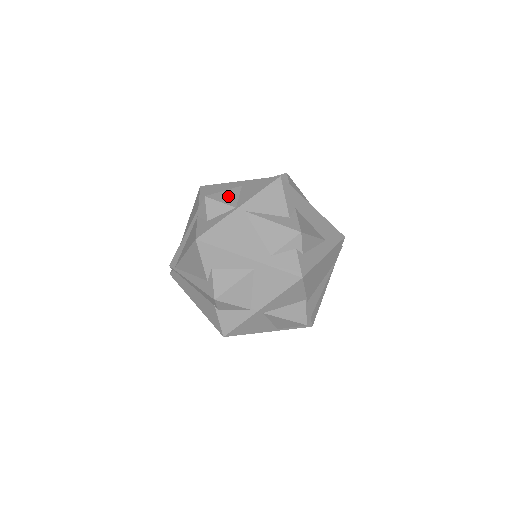
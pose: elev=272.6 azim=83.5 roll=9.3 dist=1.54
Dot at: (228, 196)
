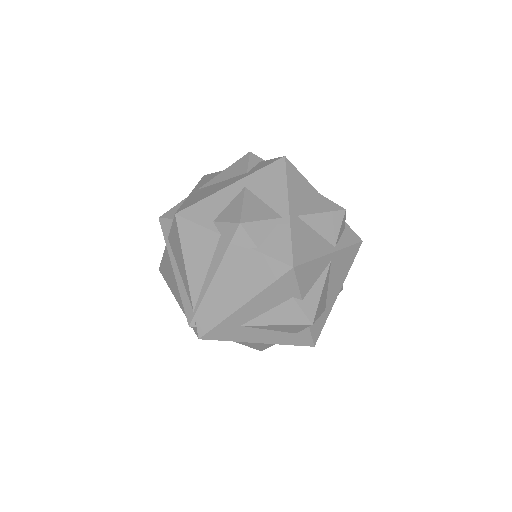
Dot at: occluded
